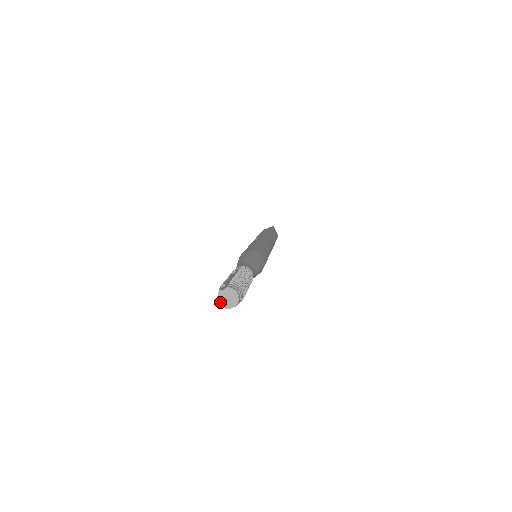
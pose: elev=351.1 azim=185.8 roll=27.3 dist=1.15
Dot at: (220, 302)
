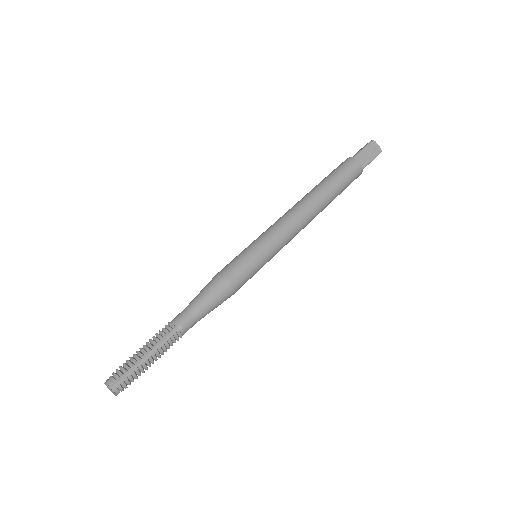
Dot at: (105, 384)
